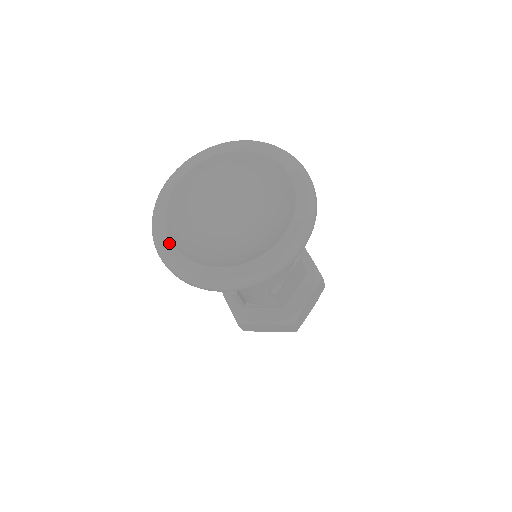
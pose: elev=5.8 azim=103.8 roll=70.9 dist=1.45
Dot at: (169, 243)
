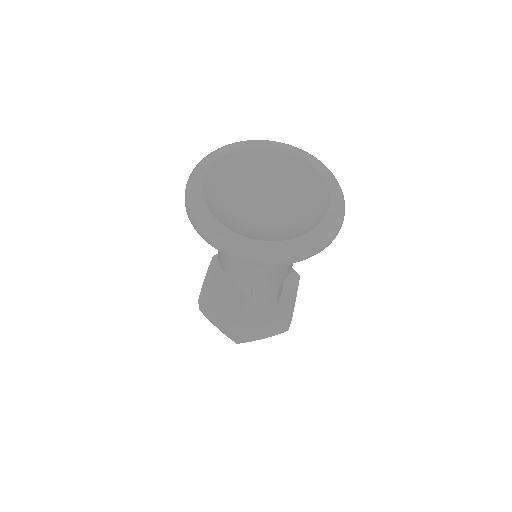
Dot at: (225, 229)
